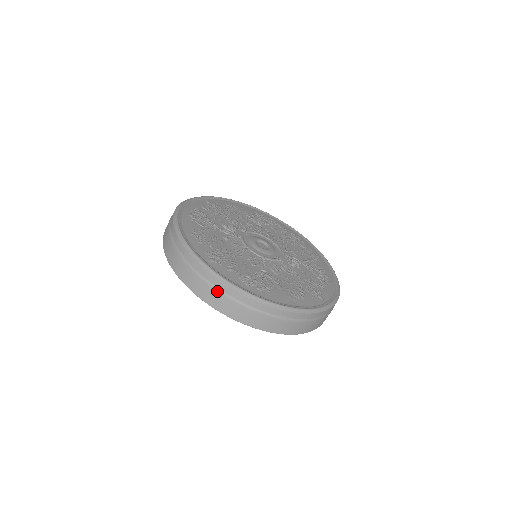
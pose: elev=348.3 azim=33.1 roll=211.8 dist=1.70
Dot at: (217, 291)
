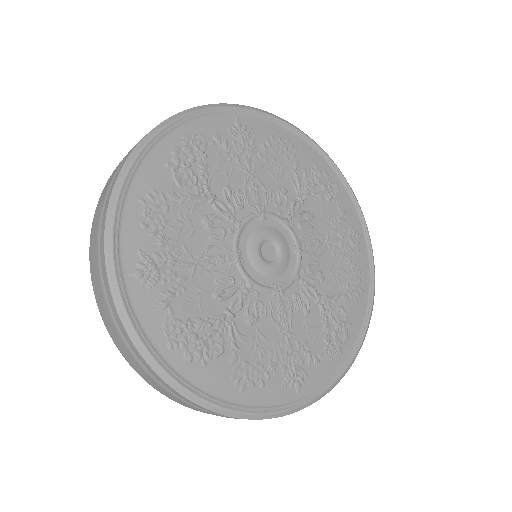
Dot at: (117, 330)
